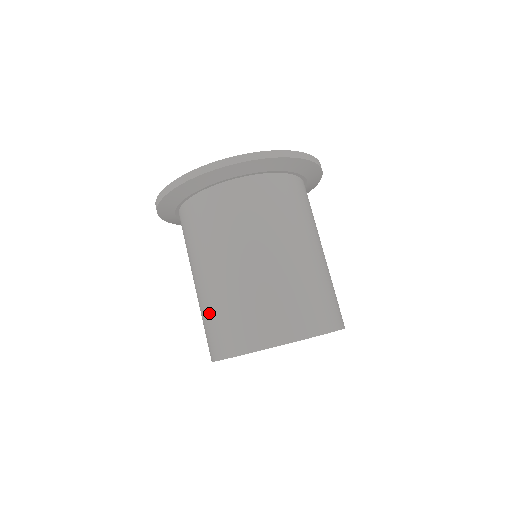
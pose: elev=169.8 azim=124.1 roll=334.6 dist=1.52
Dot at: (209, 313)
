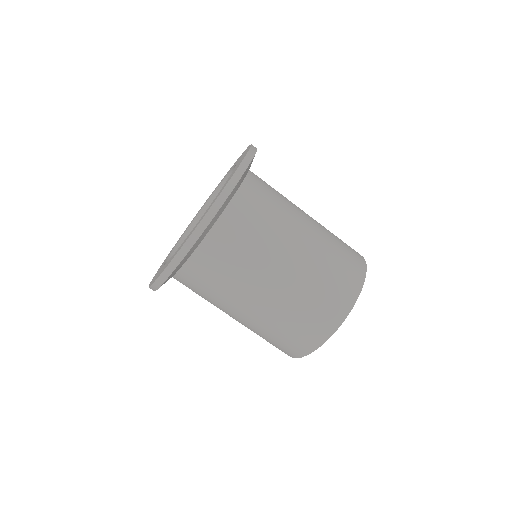
Dot at: (279, 327)
